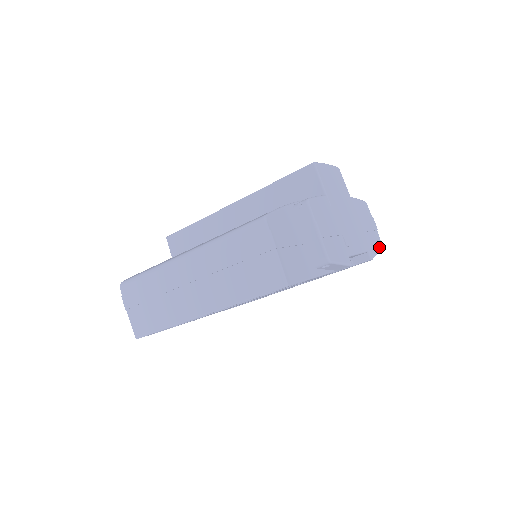
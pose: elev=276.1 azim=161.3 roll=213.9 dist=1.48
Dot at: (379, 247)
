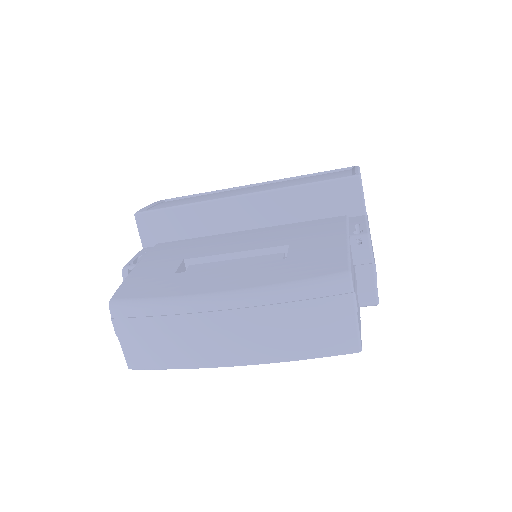
Dot at: occluded
